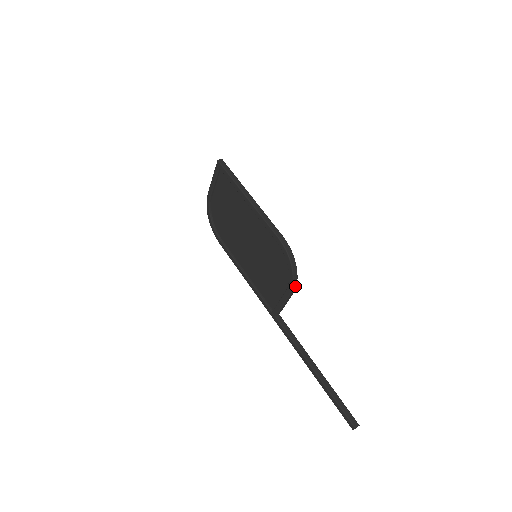
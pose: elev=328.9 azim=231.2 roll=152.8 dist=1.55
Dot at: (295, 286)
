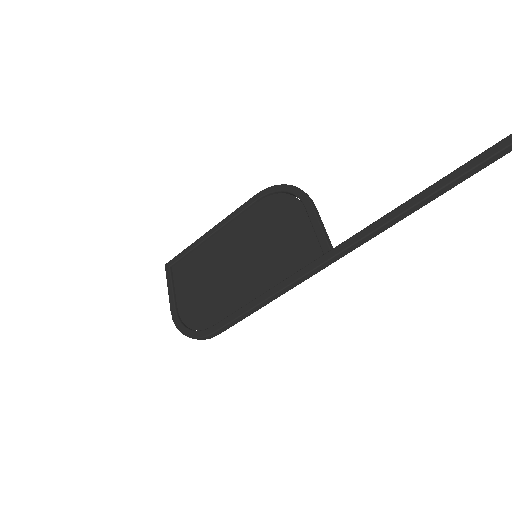
Dot at: (307, 195)
